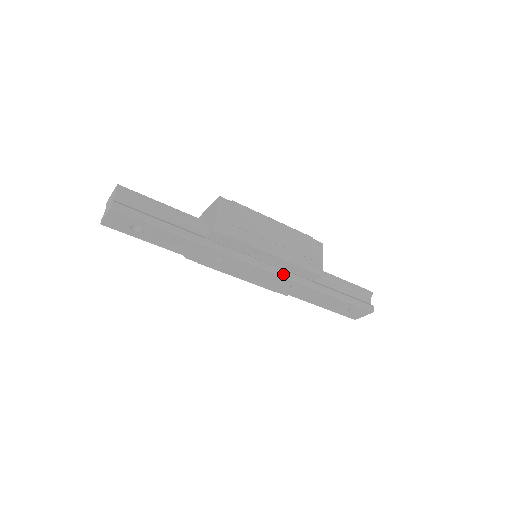
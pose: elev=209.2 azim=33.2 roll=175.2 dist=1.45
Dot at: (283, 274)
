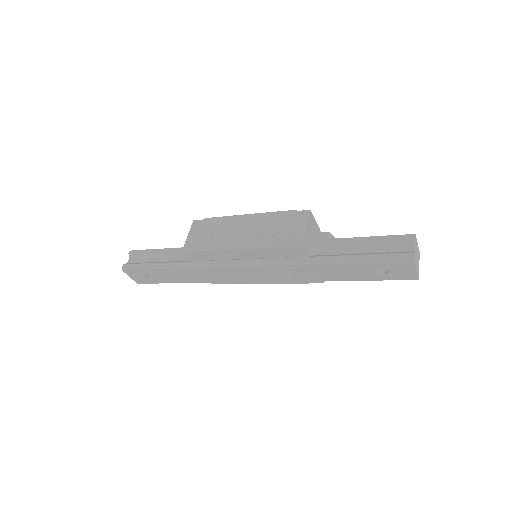
Dot at: (267, 263)
